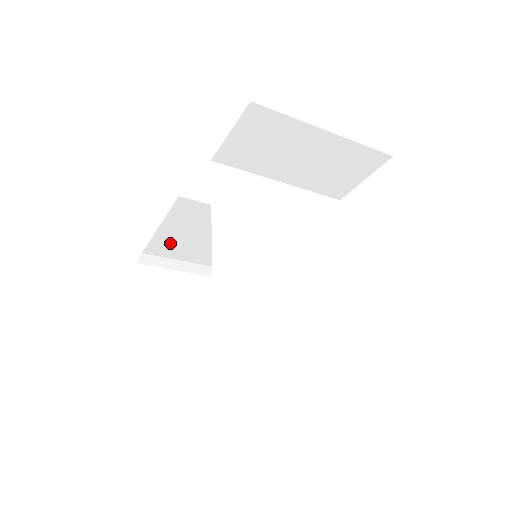
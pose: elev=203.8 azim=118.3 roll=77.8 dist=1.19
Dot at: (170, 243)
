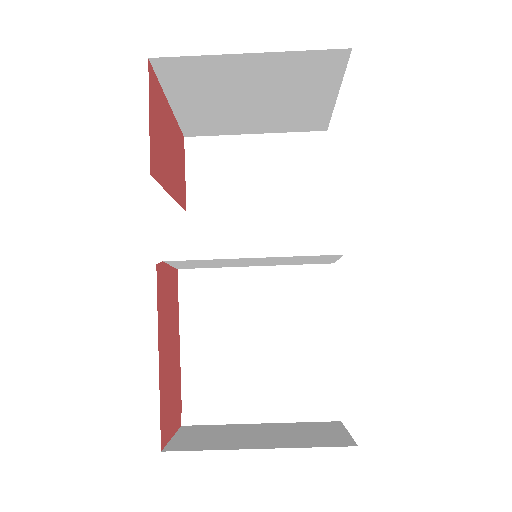
Dot at: (204, 364)
